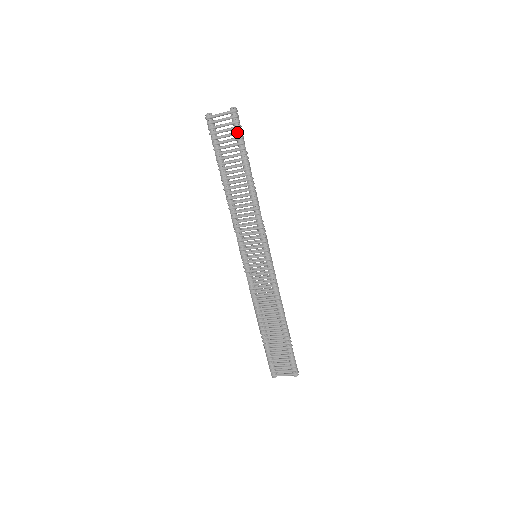
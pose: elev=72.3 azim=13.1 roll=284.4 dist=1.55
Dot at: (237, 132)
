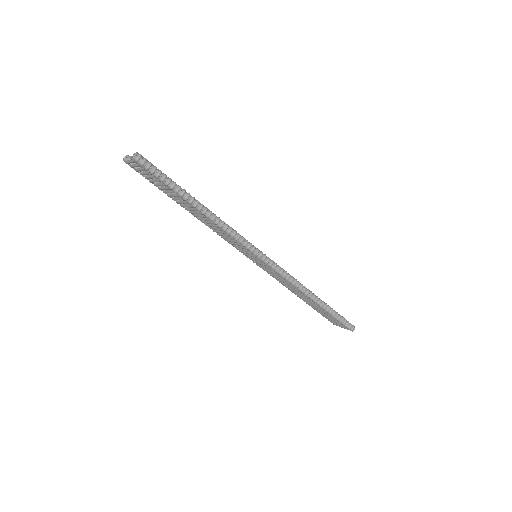
Dot at: (154, 177)
